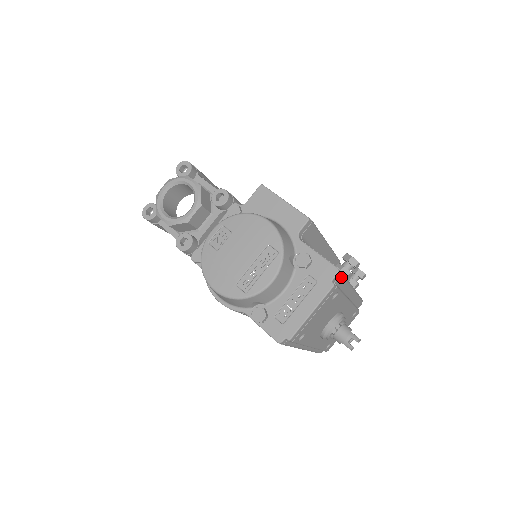
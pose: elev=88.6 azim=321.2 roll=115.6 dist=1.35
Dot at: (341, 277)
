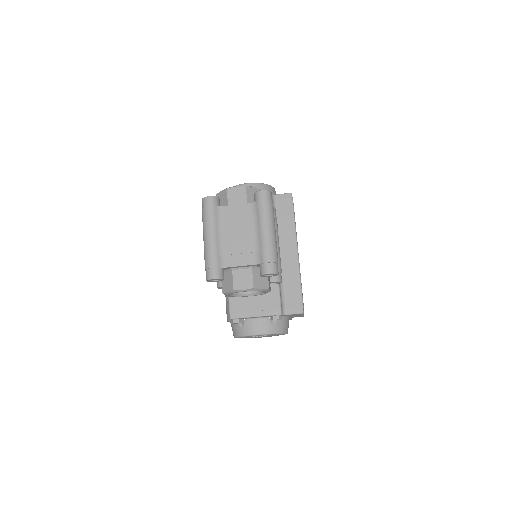
Dot at: occluded
